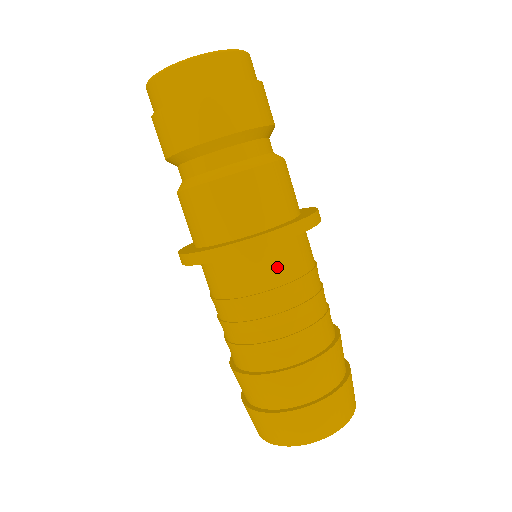
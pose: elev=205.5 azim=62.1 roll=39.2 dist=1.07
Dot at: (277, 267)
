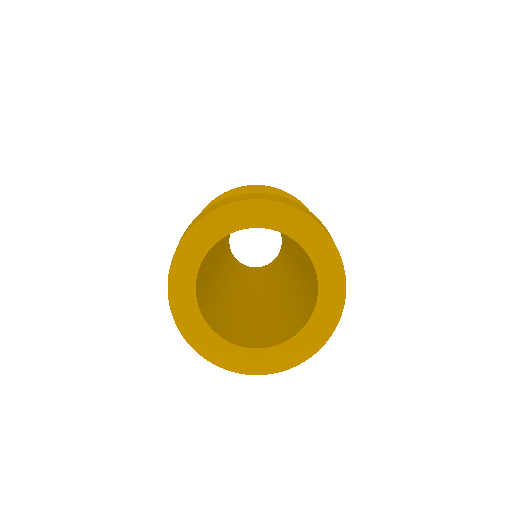
Dot at: occluded
